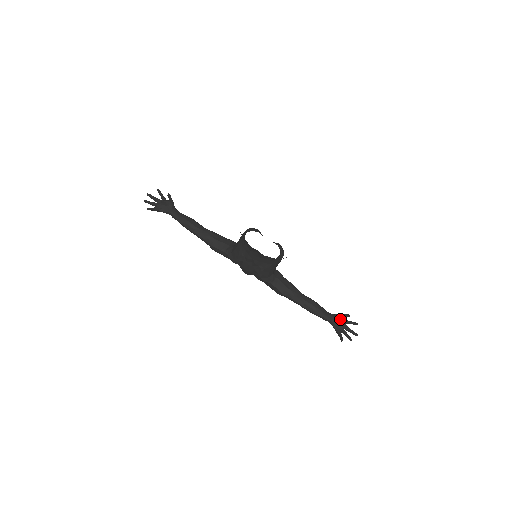
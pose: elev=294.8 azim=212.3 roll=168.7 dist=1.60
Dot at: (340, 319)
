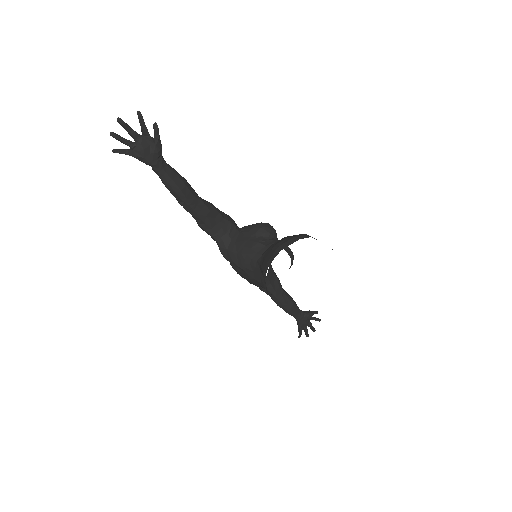
Dot at: (309, 319)
